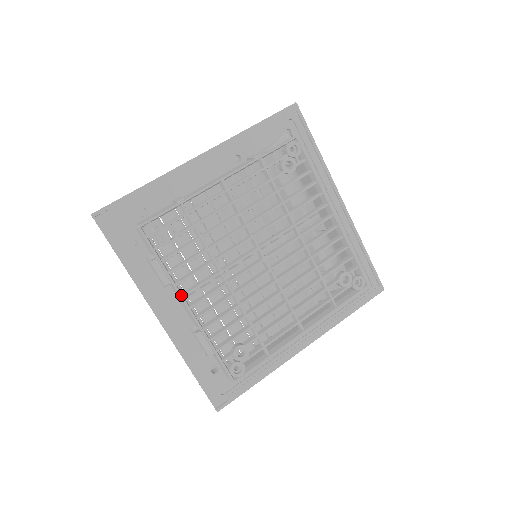
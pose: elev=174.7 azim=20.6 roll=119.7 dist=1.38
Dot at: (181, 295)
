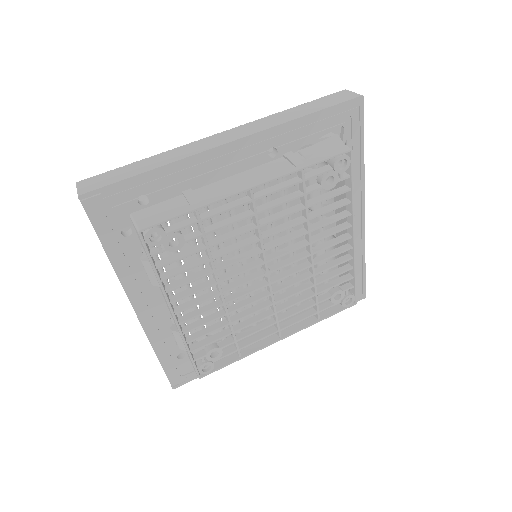
Dot at: (169, 303)
